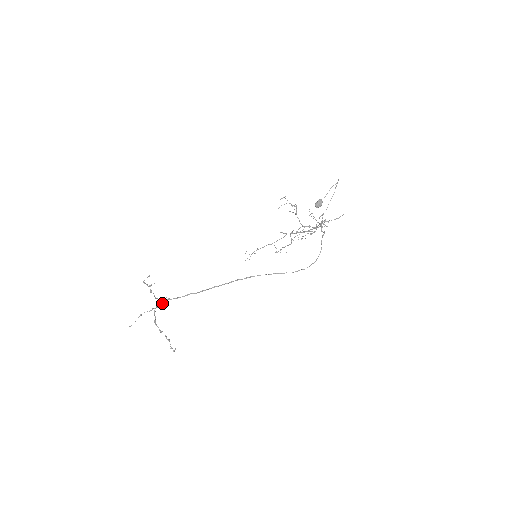
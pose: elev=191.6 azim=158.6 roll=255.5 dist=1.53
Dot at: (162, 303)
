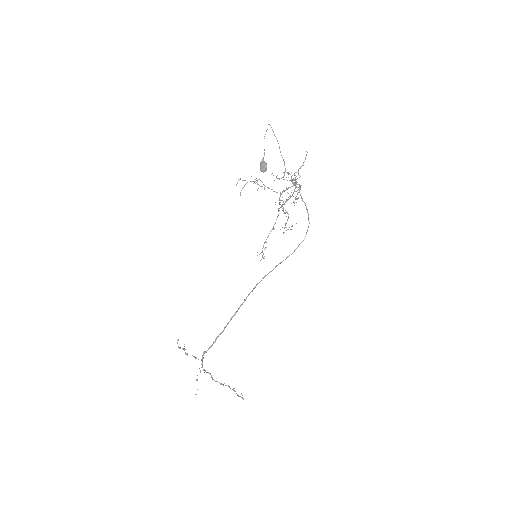
Dot at: (202, 360)
